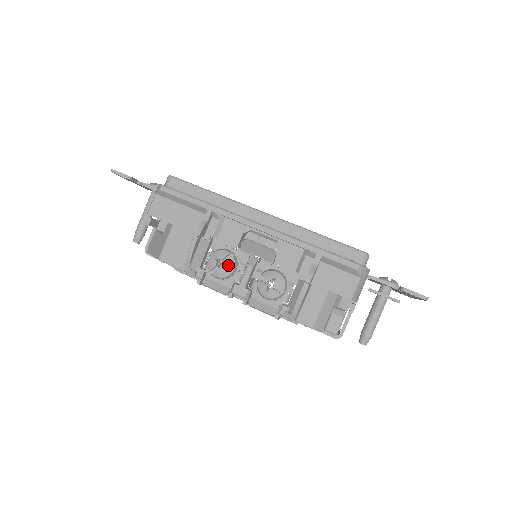
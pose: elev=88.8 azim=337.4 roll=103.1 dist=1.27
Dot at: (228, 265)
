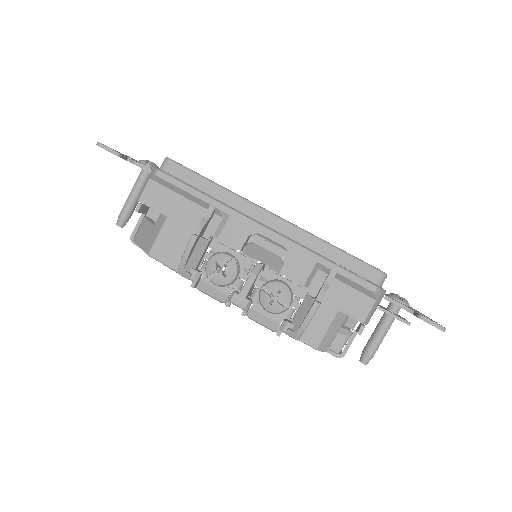
Dot at: (229, 272)
